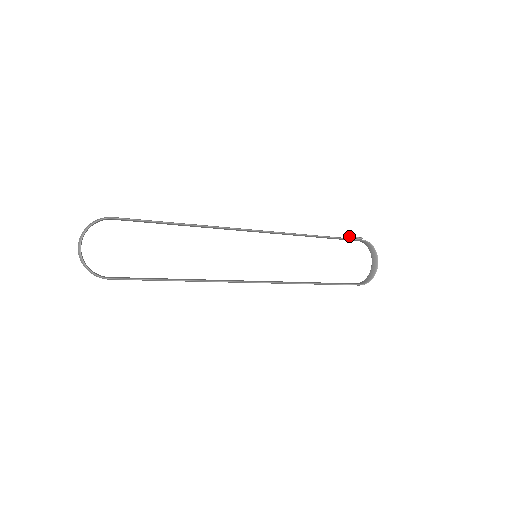
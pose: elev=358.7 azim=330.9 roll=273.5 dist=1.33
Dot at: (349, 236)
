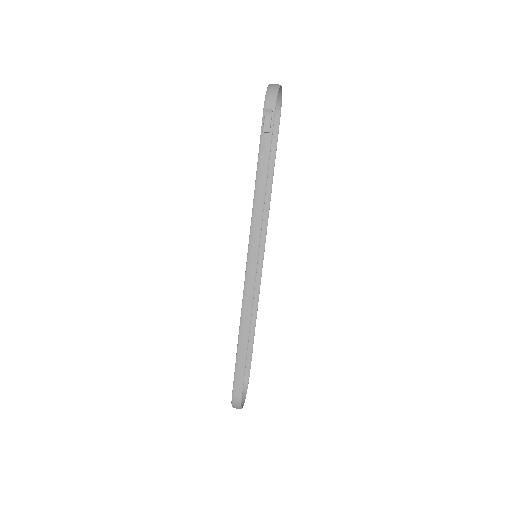
Dot at: (266, 130)
